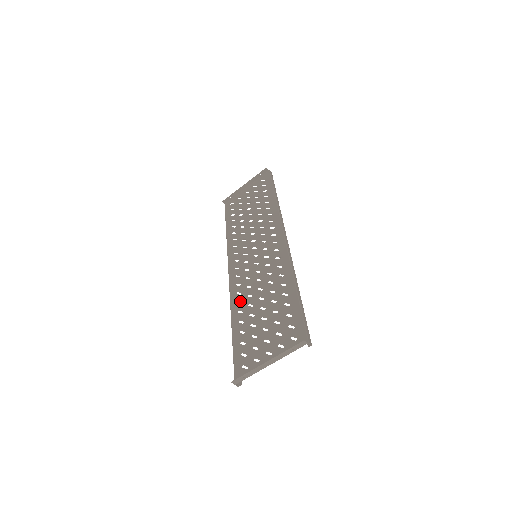
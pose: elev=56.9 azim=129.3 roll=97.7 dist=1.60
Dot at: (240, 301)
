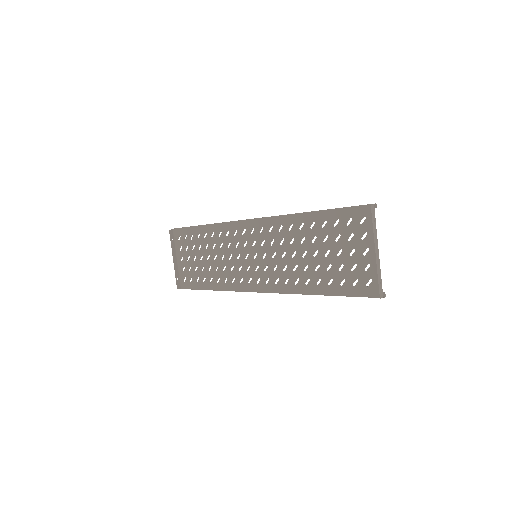
Dot at: occluded
